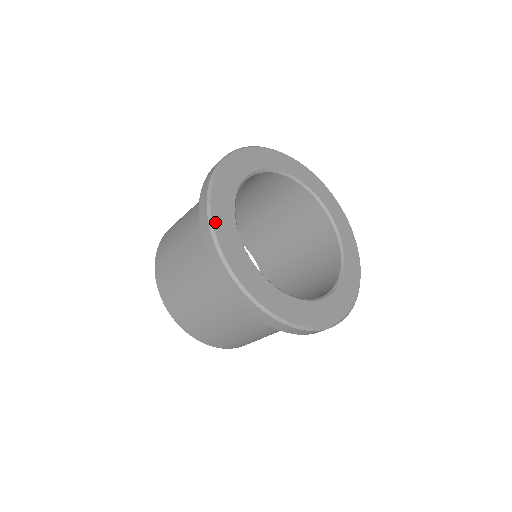
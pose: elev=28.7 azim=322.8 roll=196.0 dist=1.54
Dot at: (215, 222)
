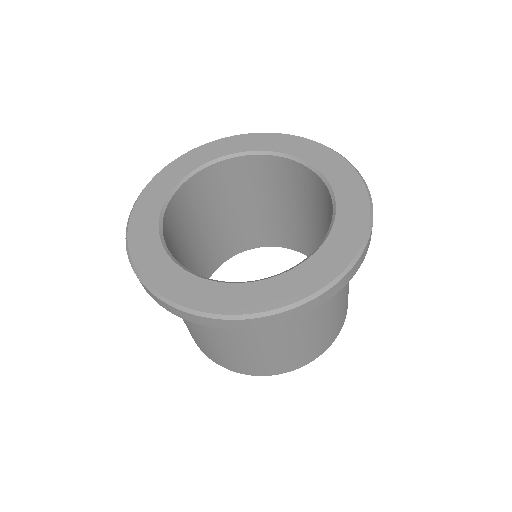
Dot at: (136, 210)
